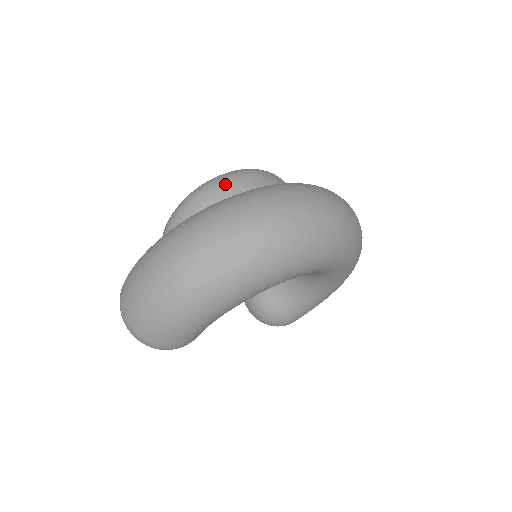
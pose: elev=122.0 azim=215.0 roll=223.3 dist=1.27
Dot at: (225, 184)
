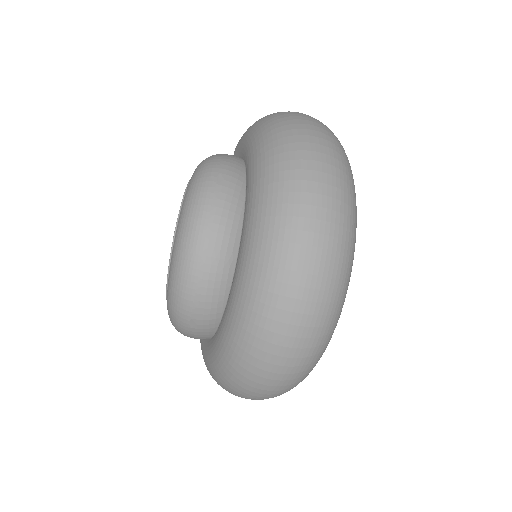
Dot at: (193, 323)
